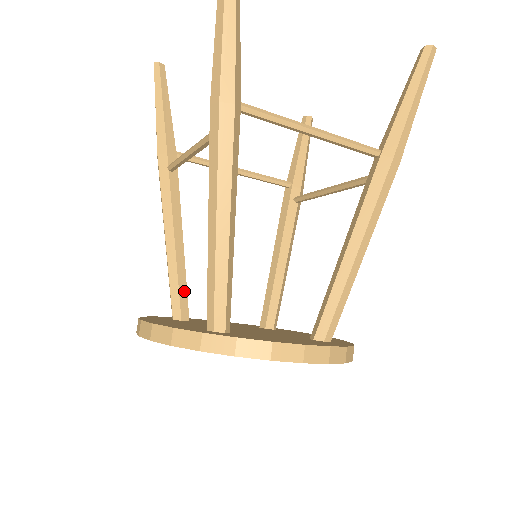
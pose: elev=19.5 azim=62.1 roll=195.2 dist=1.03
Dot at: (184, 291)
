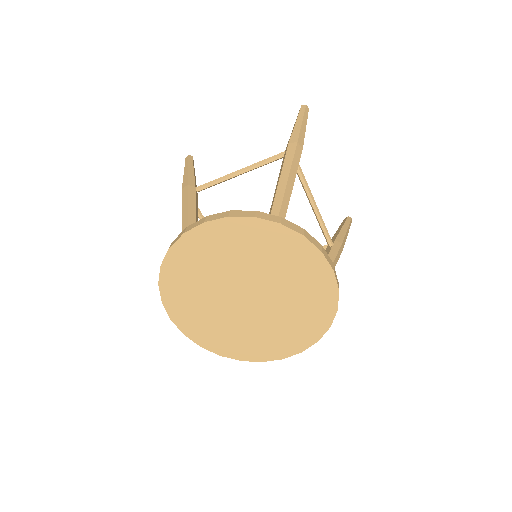
Dot at: occluded
